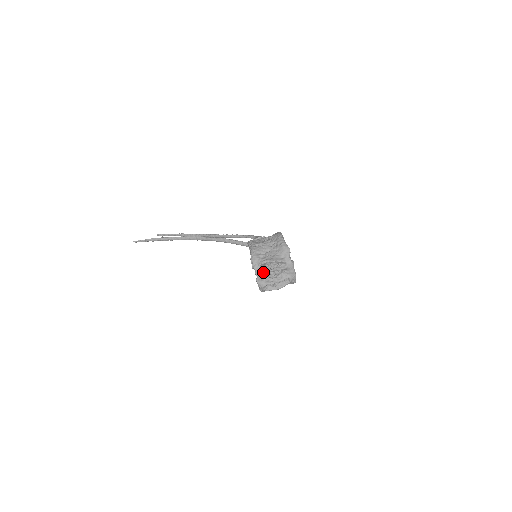
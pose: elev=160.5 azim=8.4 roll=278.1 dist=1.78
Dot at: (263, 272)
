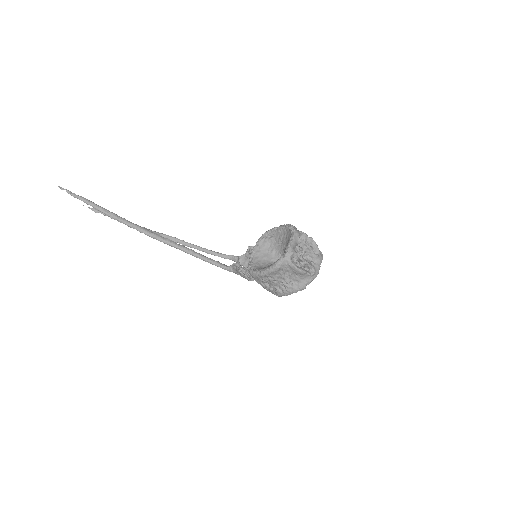
Dot at: (301, 239)
